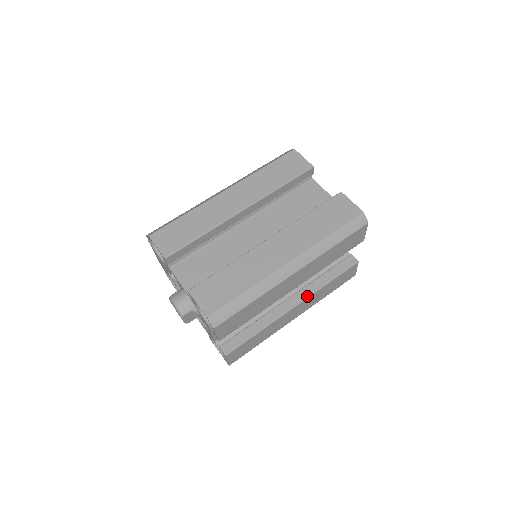
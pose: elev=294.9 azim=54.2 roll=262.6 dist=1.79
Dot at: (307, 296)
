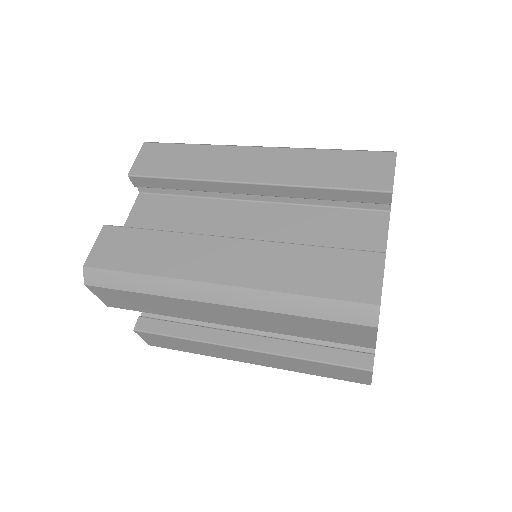
Dot at: (268, 351)
